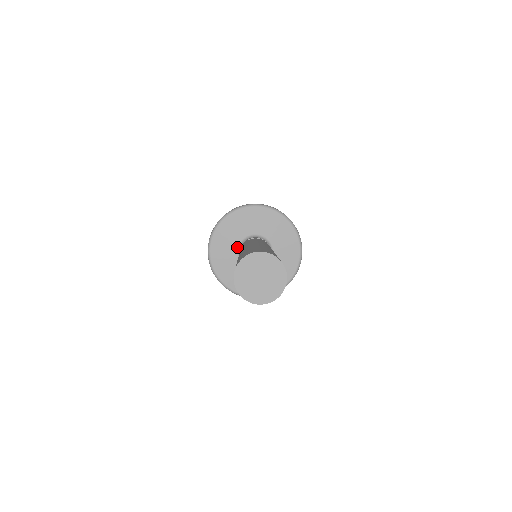
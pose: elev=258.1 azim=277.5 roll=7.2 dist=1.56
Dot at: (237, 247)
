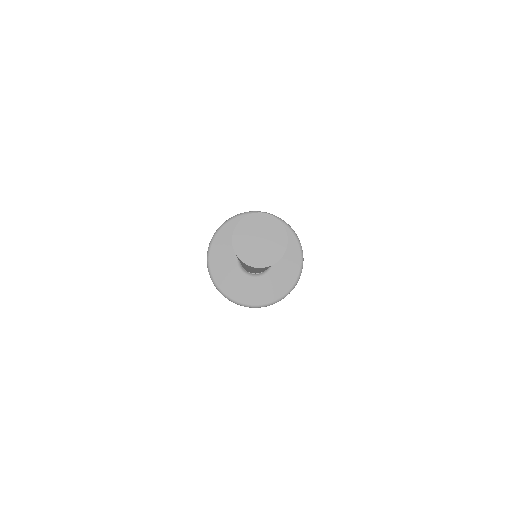
Dot at: (236, 258)
